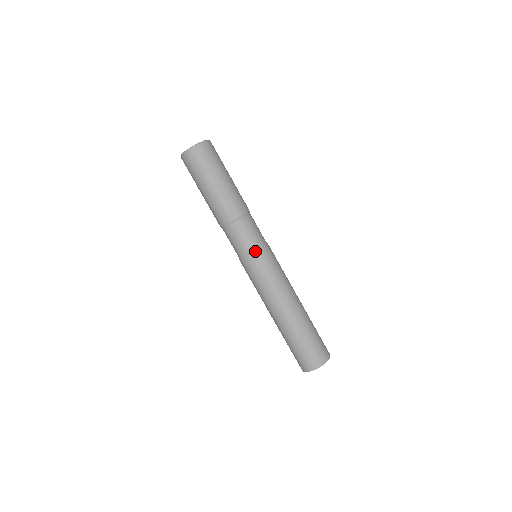
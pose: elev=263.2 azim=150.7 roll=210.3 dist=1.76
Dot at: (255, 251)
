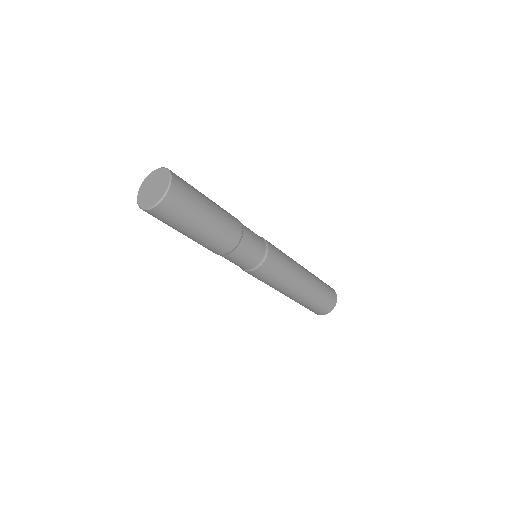
Dot at: (244, 270)
